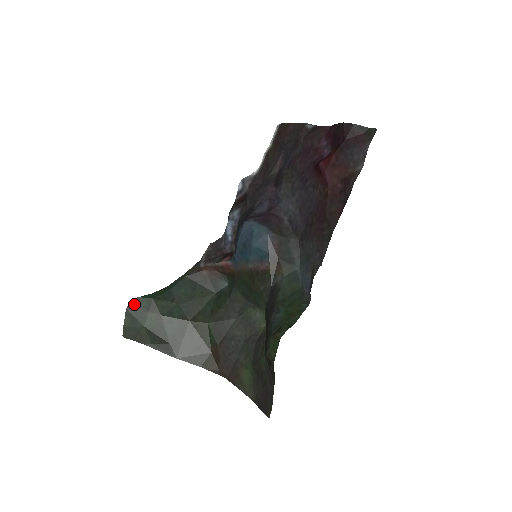
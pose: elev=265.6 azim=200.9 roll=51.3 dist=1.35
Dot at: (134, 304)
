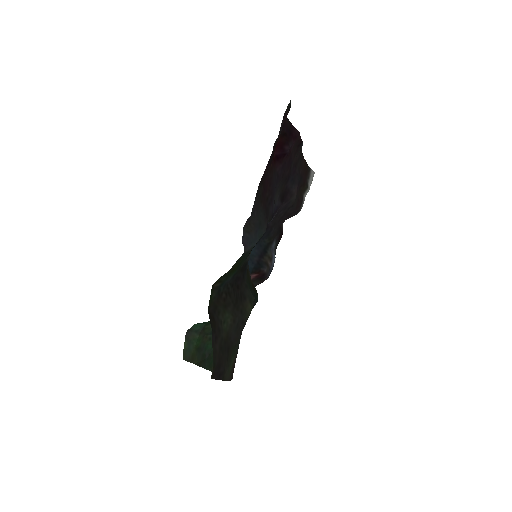
Dot at: (191, 329)
